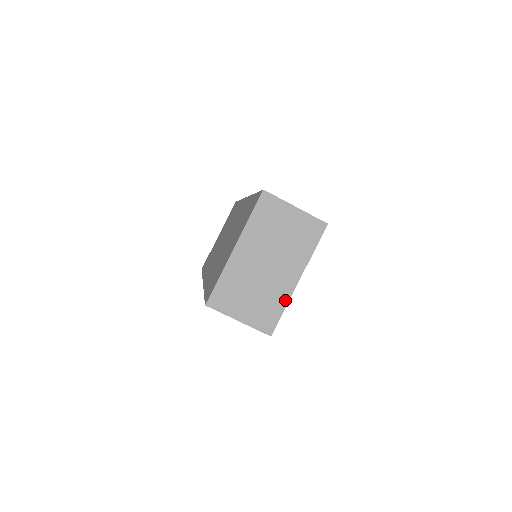
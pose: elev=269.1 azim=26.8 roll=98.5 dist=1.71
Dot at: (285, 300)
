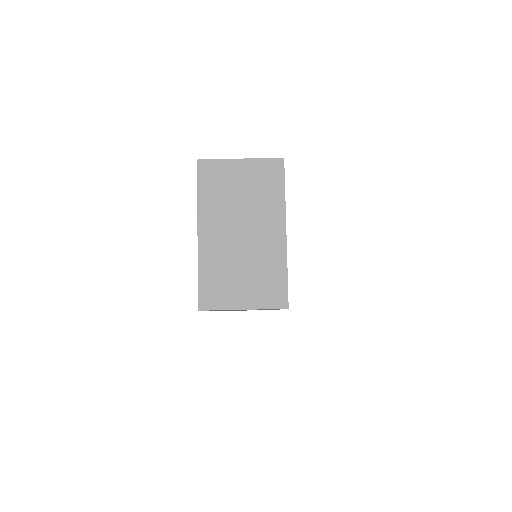
Dot at: (282, 261)
